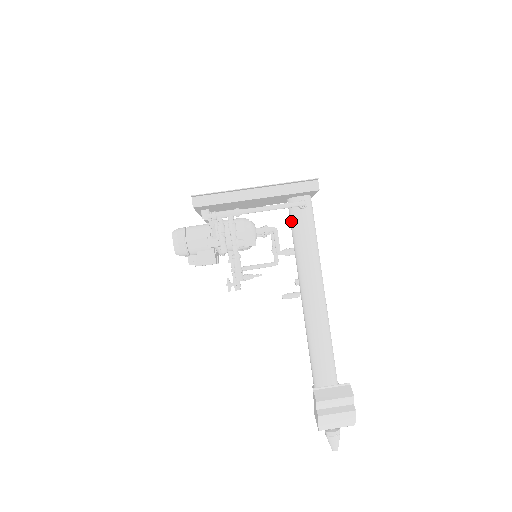
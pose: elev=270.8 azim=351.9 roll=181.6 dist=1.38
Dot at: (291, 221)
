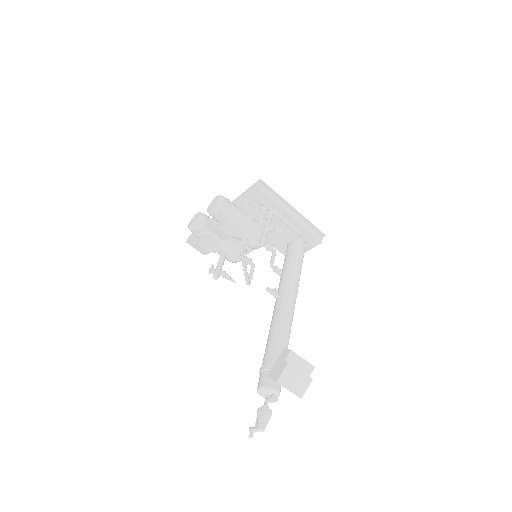
Dot at: (290, 252)
